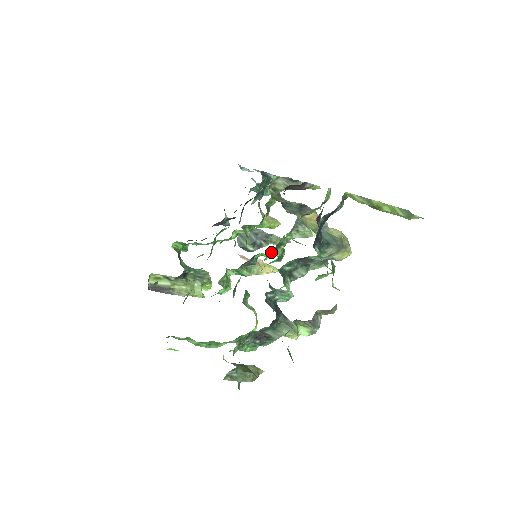
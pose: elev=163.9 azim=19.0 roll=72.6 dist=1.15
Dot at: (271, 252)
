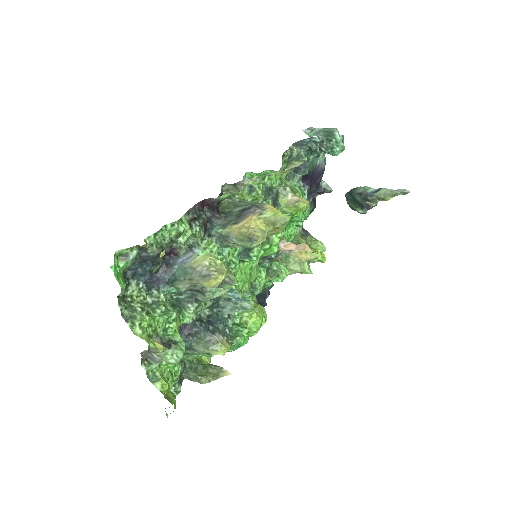
Dot at: (242, 259)
